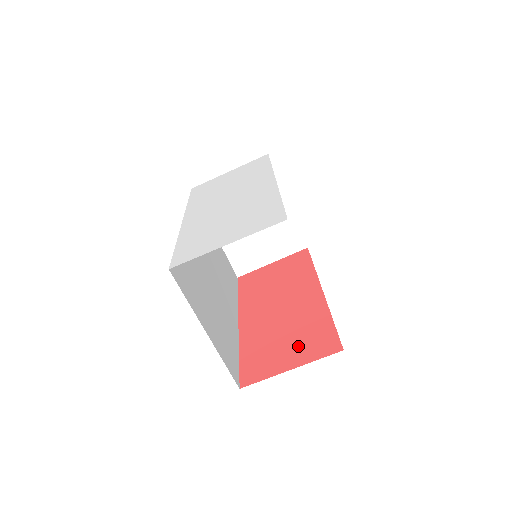
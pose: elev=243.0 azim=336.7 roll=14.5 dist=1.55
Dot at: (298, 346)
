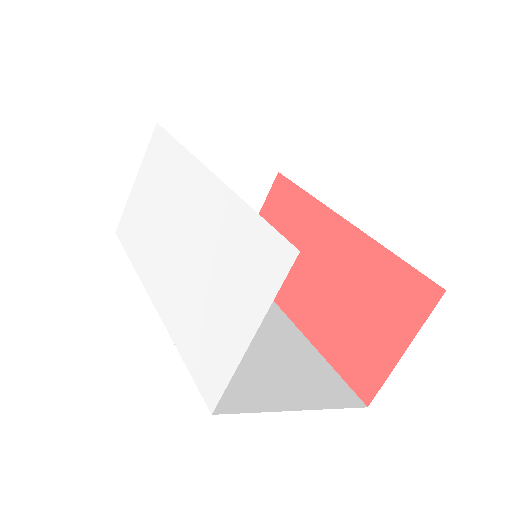
Dot at: (385, 315)
